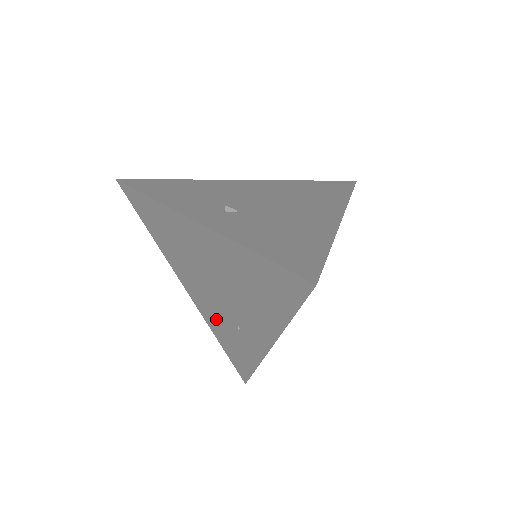
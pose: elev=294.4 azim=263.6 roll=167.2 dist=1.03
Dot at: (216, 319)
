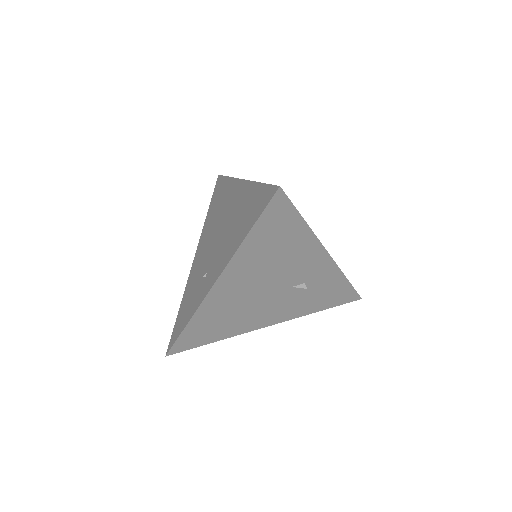
Dot at: (195, 279)
